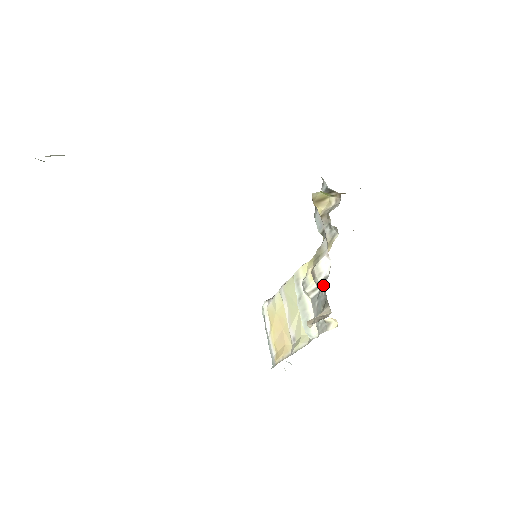
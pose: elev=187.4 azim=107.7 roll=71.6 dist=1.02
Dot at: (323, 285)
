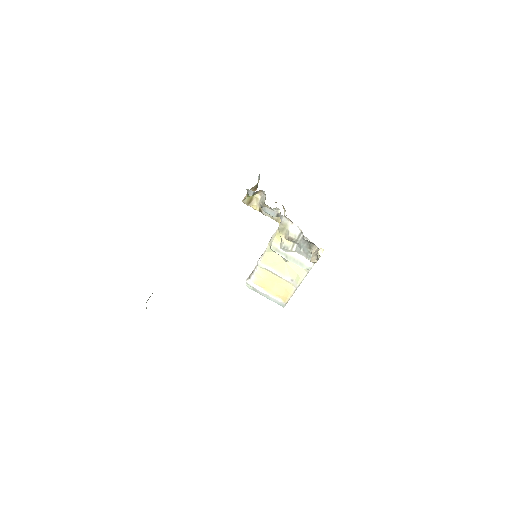
Dot at: (302, 239)
